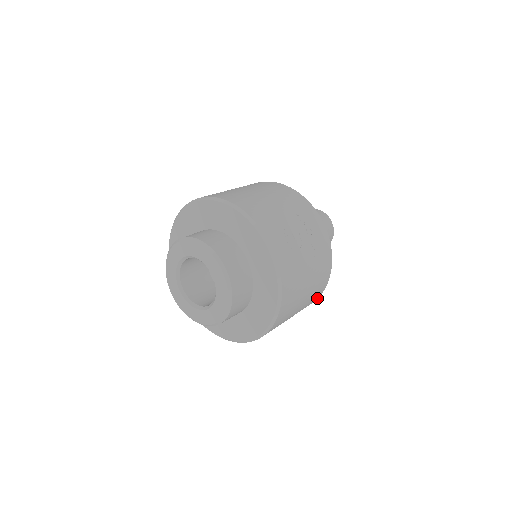
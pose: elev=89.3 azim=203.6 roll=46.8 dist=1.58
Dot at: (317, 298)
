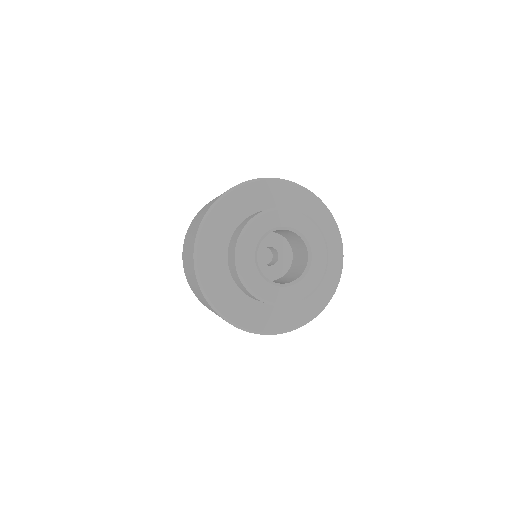
Dot at: occluded
